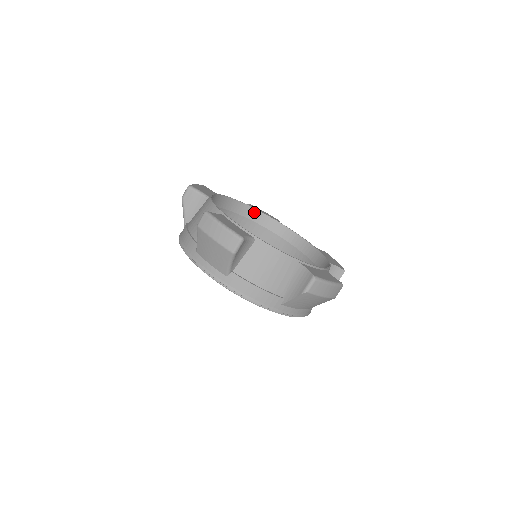
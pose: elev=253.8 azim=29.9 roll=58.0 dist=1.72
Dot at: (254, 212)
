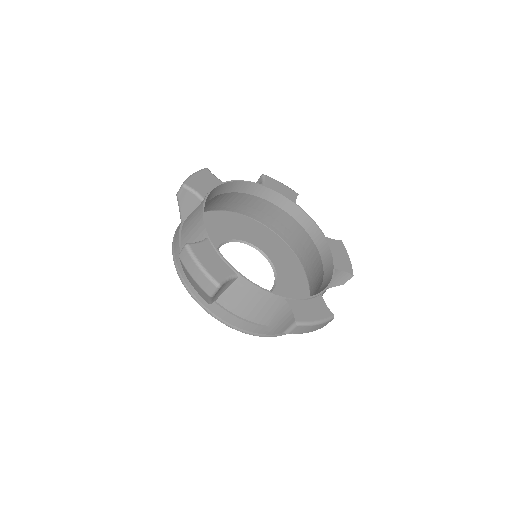
Dot at: (266, 191)
